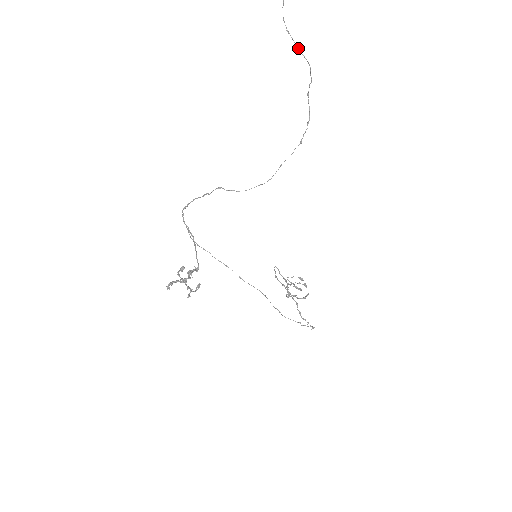
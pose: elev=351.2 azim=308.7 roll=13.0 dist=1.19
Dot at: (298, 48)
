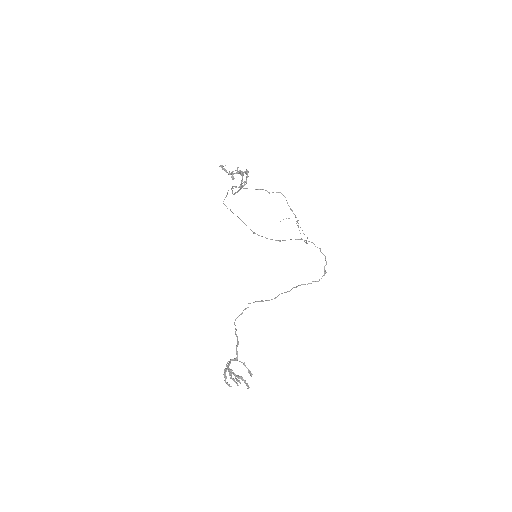
Dot at: (302, 230)
